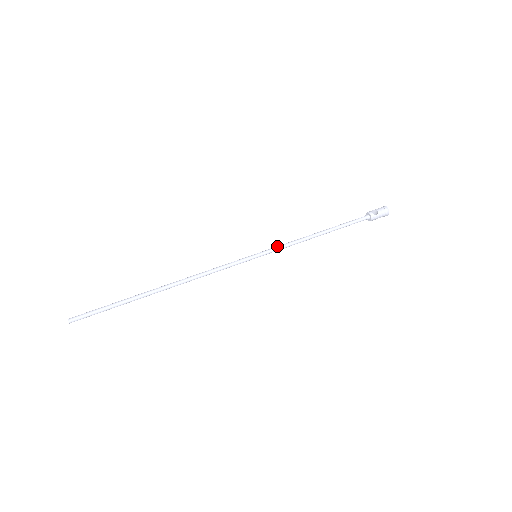
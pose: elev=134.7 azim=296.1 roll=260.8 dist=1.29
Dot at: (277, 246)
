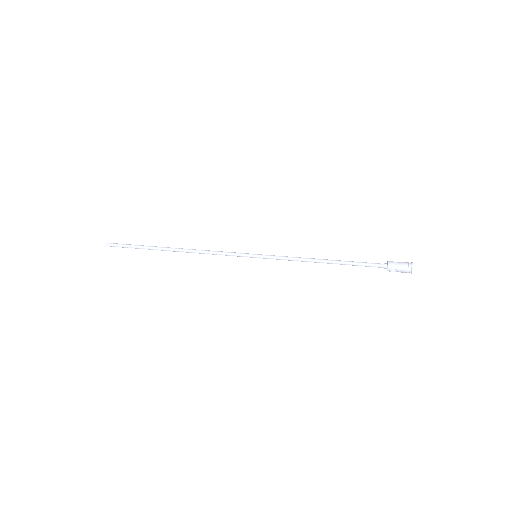
Dot at: (279, 257)
